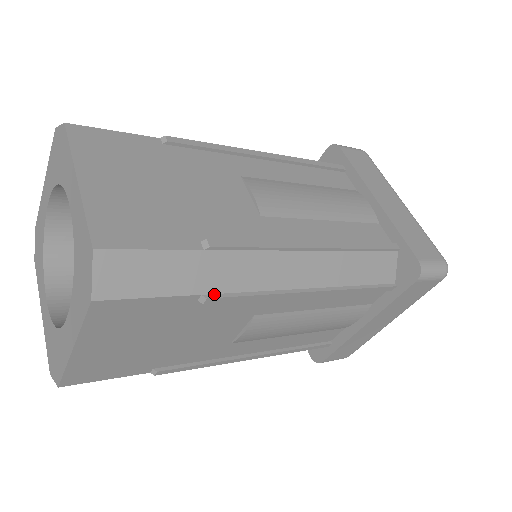
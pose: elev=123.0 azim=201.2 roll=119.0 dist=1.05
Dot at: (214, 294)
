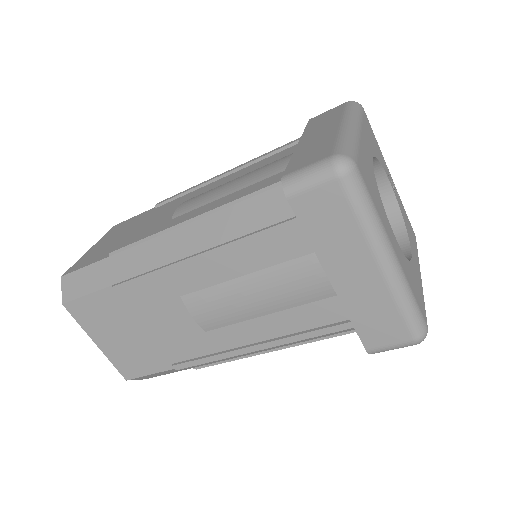
Dot at: (118, 283)
